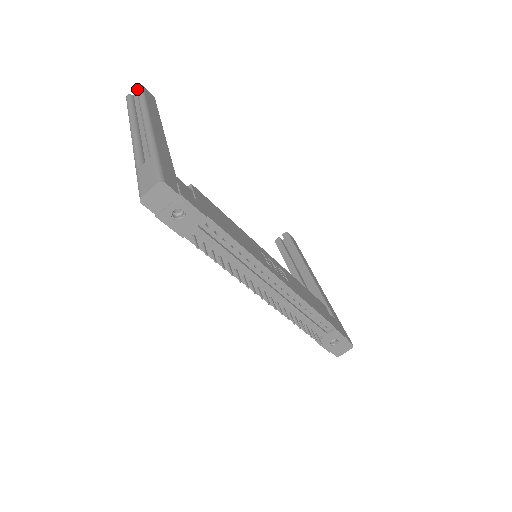
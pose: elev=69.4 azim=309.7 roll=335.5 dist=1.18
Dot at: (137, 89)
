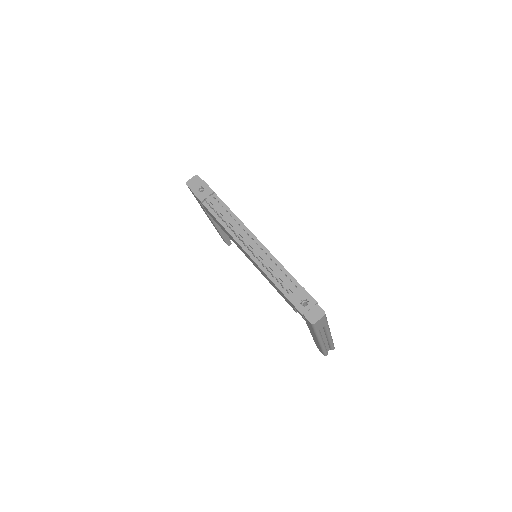
Dot at: occluded
